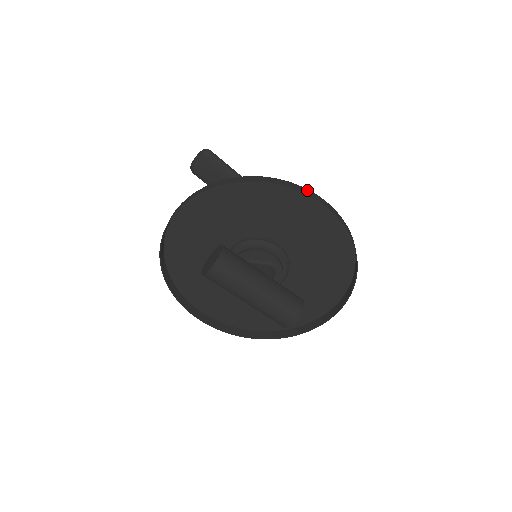
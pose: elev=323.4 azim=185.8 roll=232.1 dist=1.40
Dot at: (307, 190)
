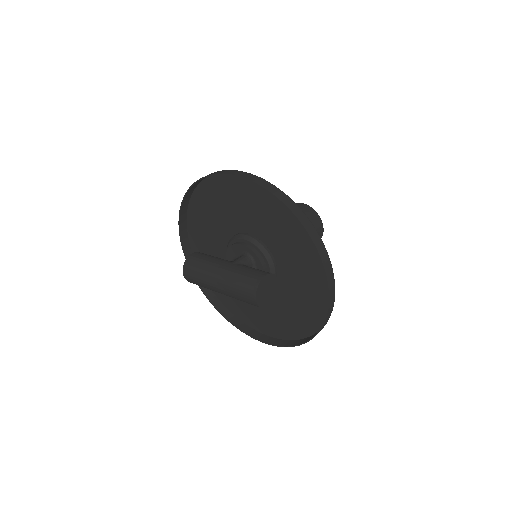
Dot at: (220, 171)
